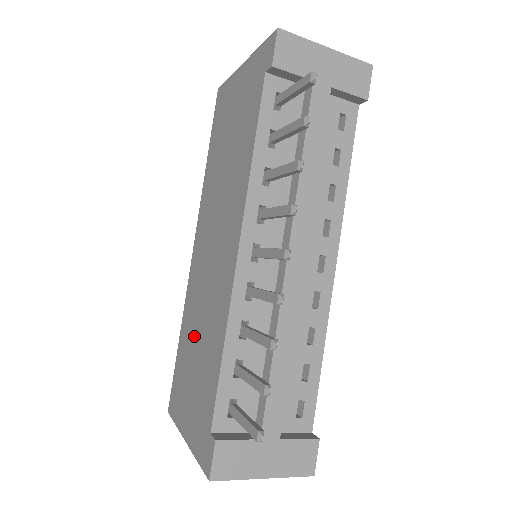
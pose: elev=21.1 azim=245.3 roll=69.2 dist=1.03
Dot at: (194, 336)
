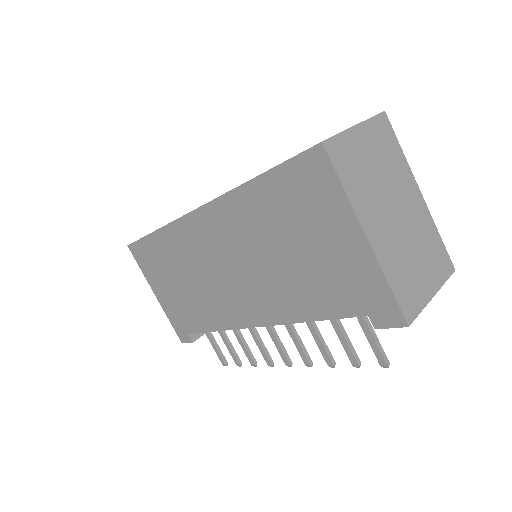
Dot at: (180, 271)
